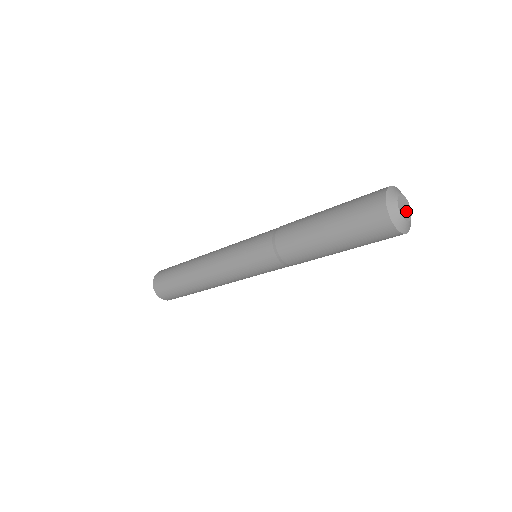
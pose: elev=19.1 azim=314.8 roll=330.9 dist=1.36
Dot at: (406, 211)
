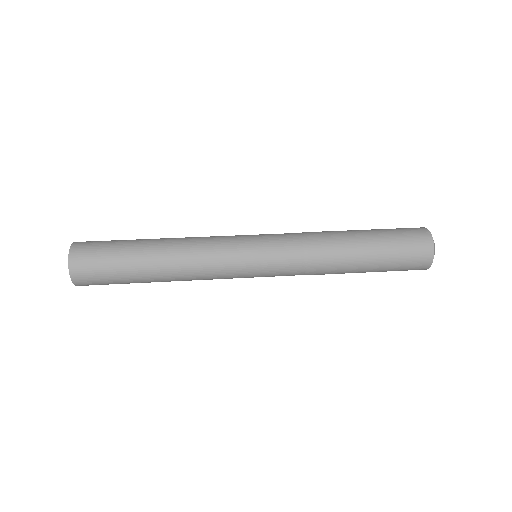
Dot at: occluded
